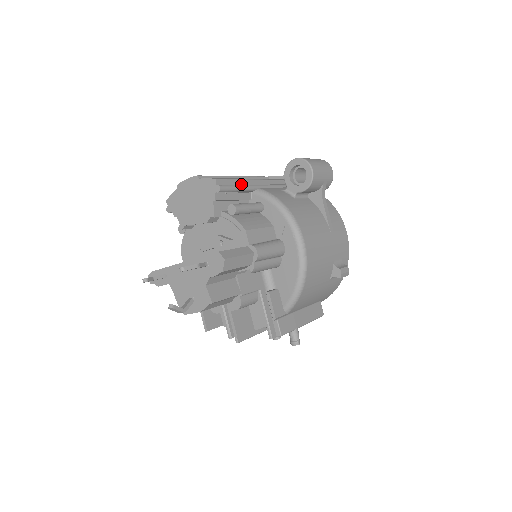
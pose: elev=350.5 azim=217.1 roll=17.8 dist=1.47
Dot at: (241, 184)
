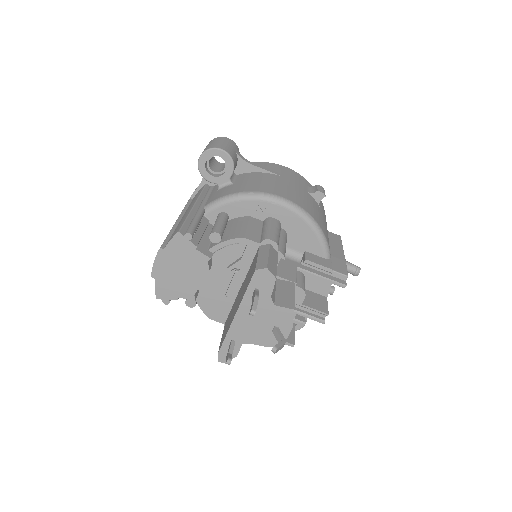
Dot at: (192, 217)
